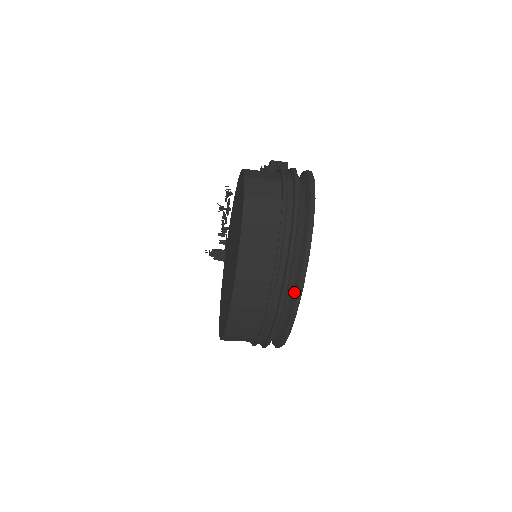
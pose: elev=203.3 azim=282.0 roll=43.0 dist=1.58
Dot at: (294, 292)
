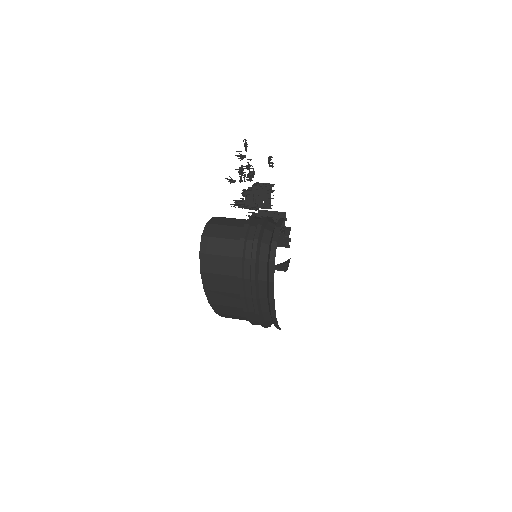
Dot at: occluded
